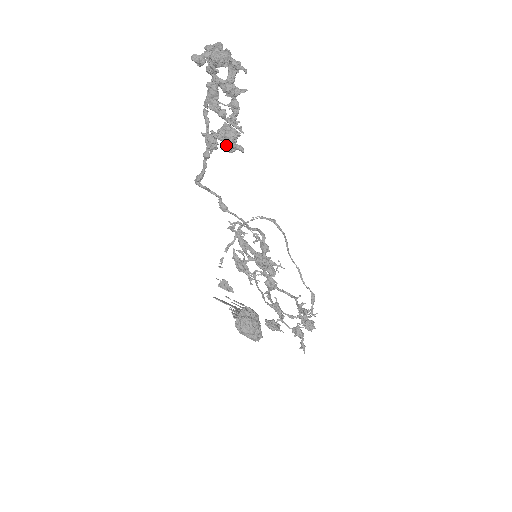
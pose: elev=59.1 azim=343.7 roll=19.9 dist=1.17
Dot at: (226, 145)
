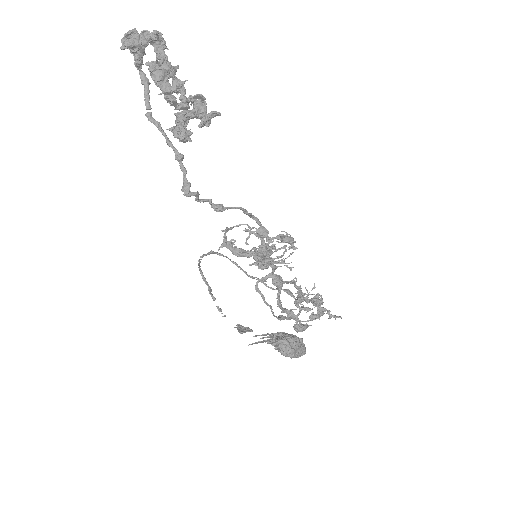
Dot at: (201, 120)
